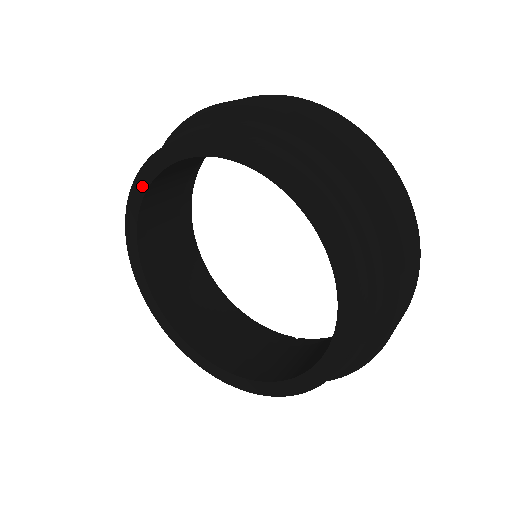
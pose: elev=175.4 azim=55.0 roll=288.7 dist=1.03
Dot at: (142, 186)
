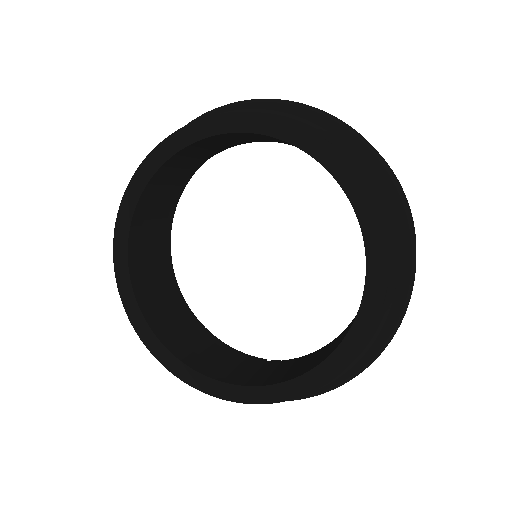
Dot at: (158, 160)
